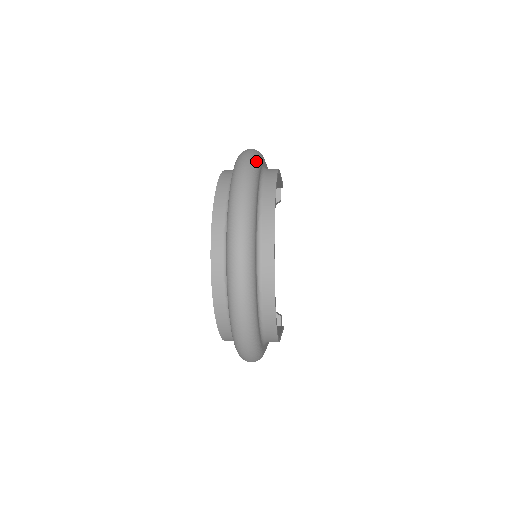
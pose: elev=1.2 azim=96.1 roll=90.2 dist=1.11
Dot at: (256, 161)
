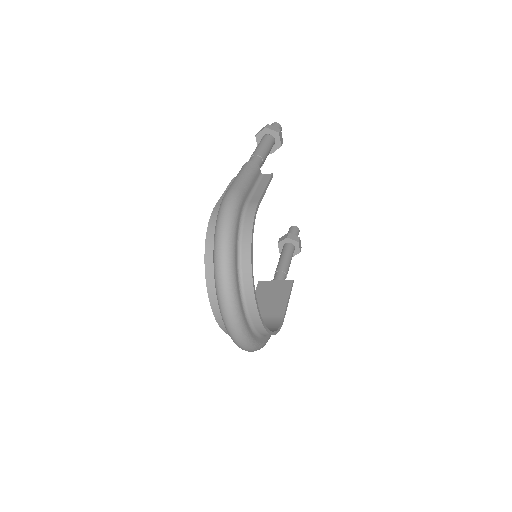
Dot at: (231, 231)
